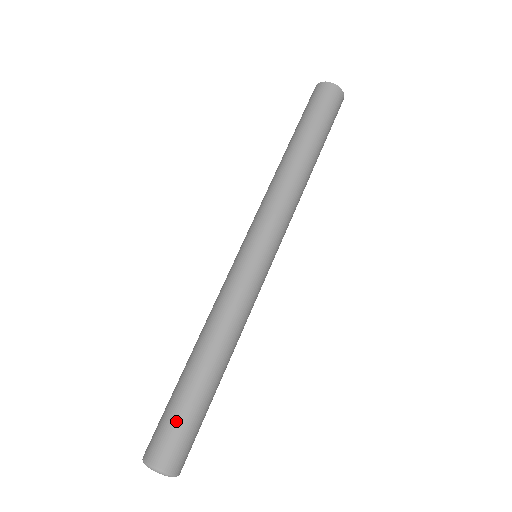
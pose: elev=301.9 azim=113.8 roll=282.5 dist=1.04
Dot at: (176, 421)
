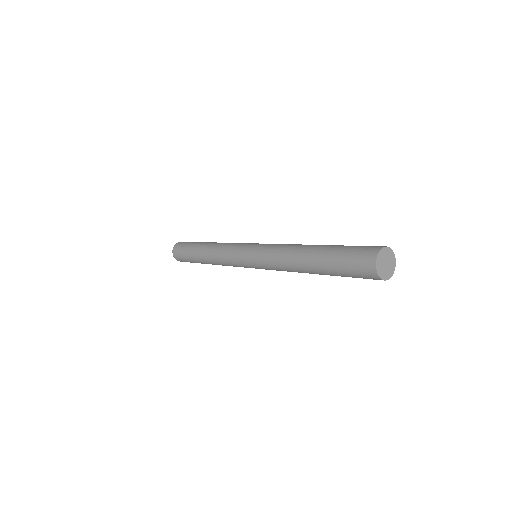
Dot at: (186, 259)
